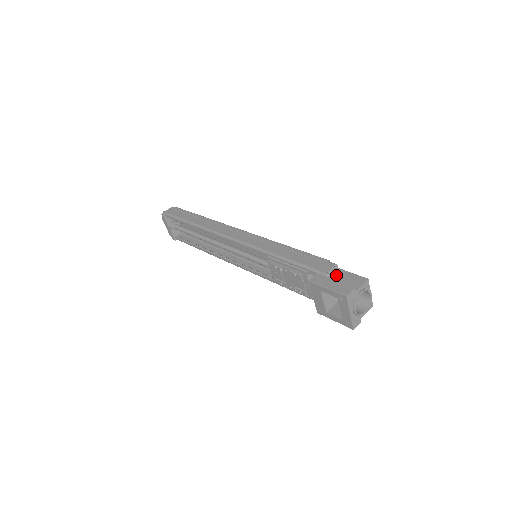
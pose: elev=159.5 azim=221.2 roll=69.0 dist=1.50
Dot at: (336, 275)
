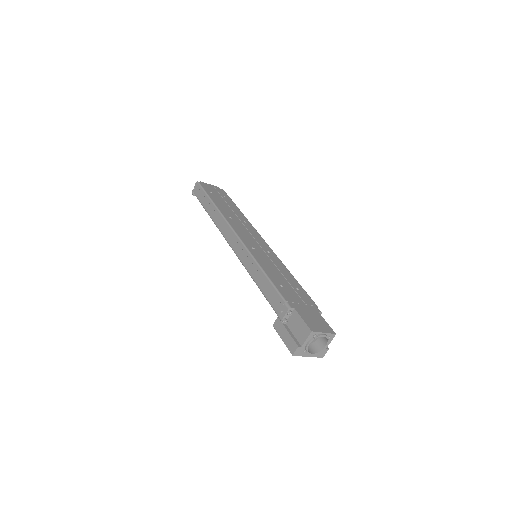
Dot at: (292, 319)
